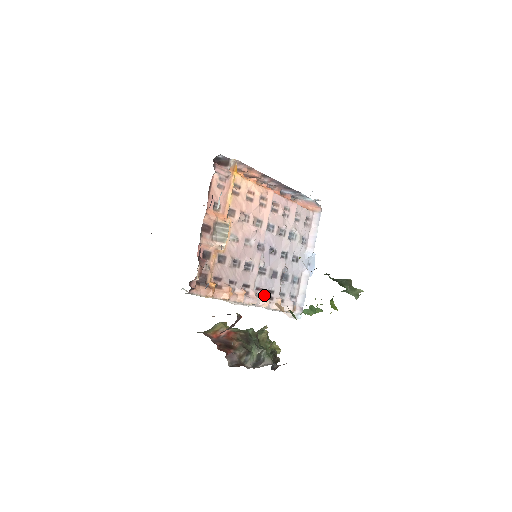
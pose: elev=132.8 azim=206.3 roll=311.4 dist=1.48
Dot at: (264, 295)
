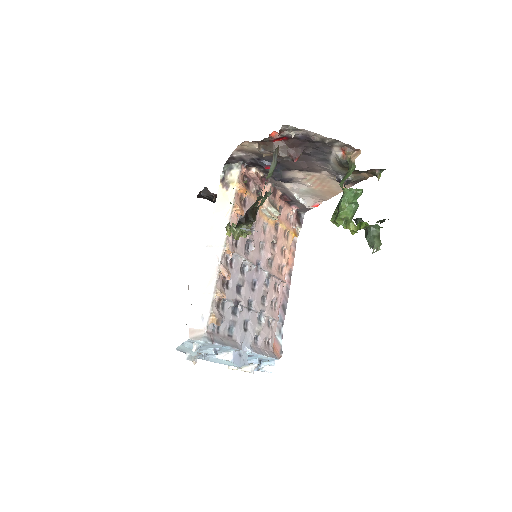
Dot at: (229, 270)
